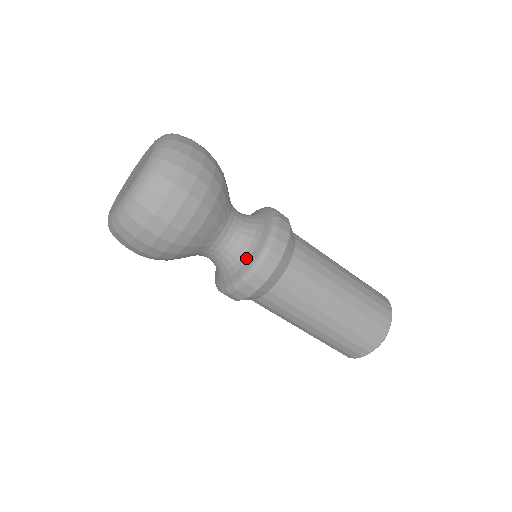
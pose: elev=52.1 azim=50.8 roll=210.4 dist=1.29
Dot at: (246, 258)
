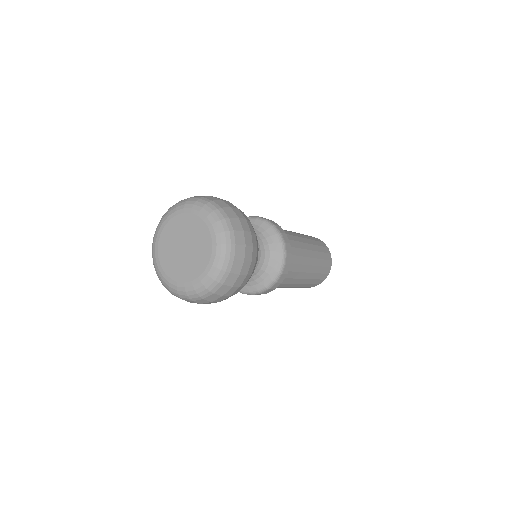
Dot at: occluded
